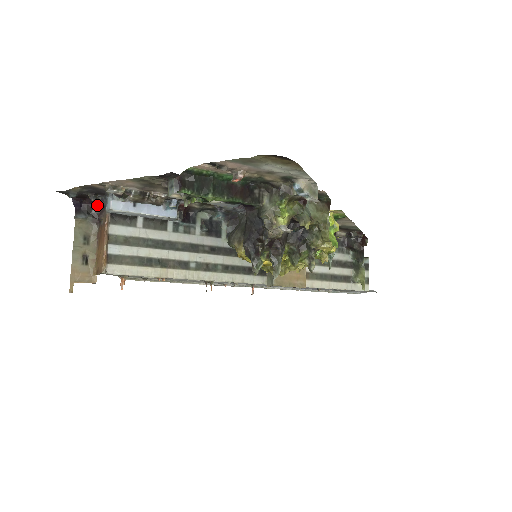
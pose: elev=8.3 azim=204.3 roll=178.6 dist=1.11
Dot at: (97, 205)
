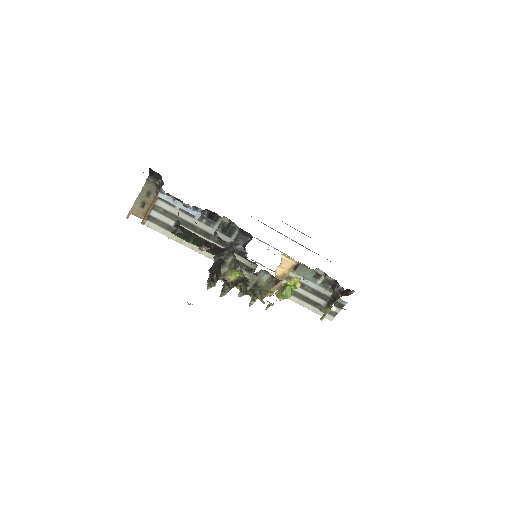
Dot at: occluded
